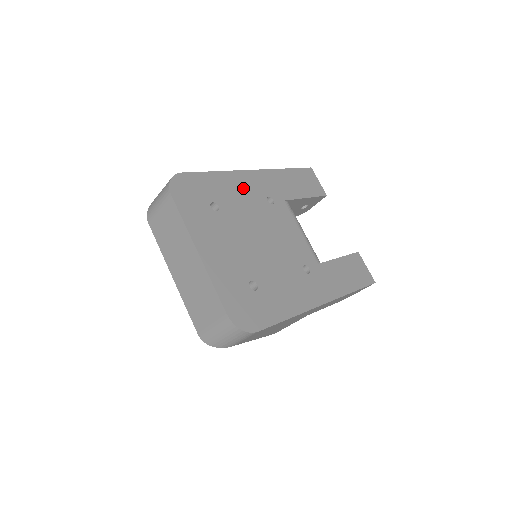
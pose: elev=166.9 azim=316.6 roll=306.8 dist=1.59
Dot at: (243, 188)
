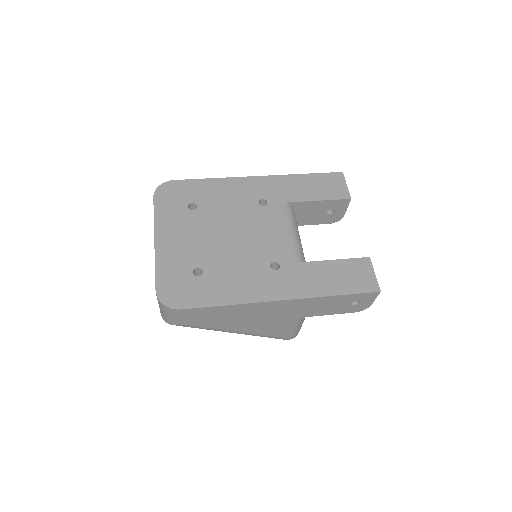
Dot at: (234, 192)
